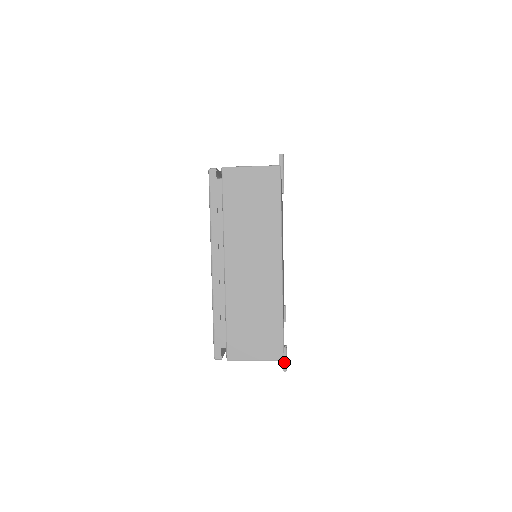
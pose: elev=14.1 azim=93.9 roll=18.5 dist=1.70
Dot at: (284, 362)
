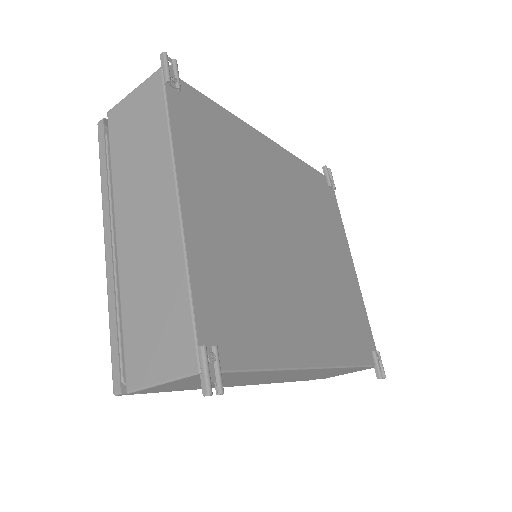
Dot at: (202, 376)
